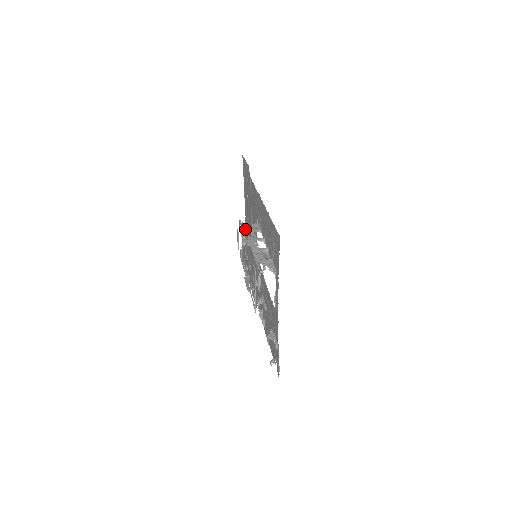
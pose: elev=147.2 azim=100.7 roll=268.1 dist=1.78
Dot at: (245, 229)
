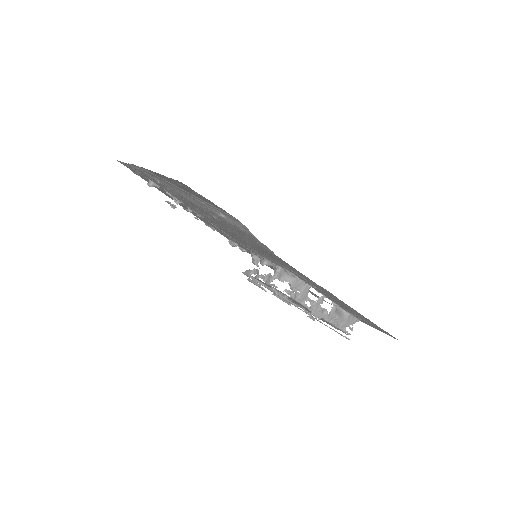
Dot at: (294, 300)
